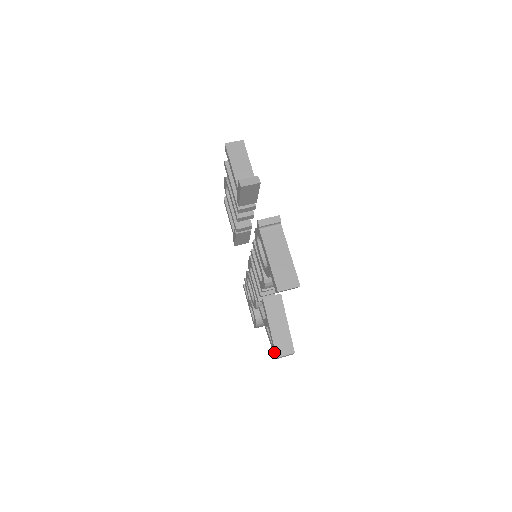
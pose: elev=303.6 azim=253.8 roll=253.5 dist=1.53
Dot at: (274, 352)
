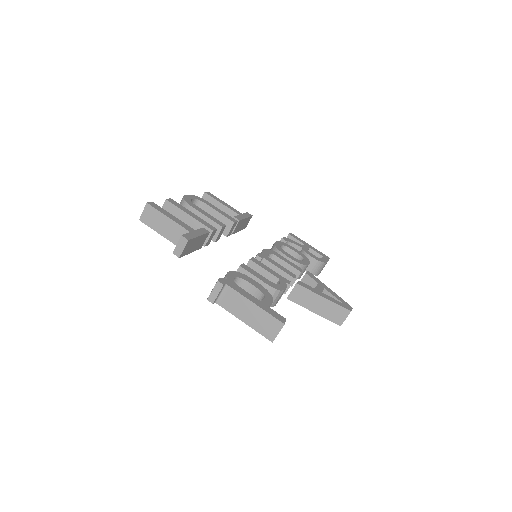
Dot at: occluded
